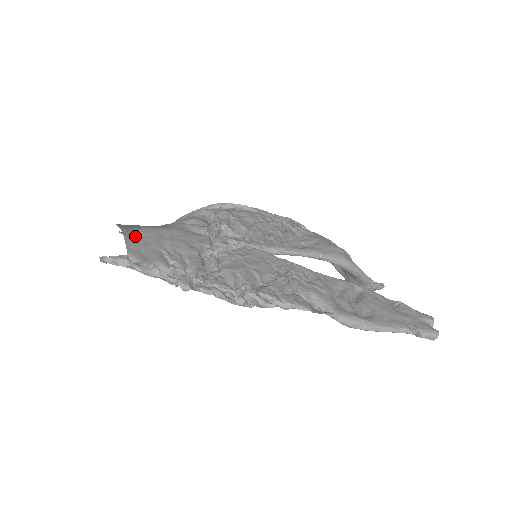
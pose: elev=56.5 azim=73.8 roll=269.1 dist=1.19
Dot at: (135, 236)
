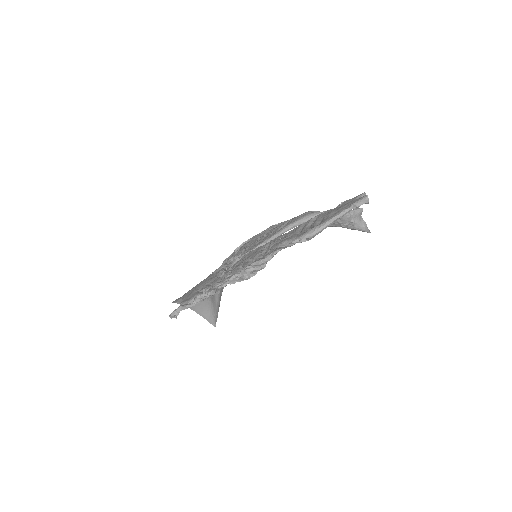
Dot at: (197, 305)
